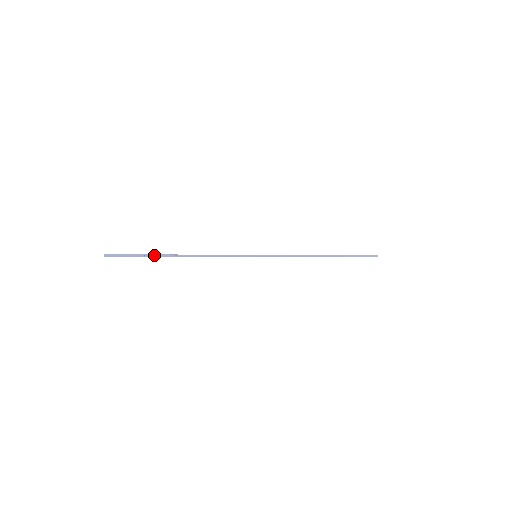
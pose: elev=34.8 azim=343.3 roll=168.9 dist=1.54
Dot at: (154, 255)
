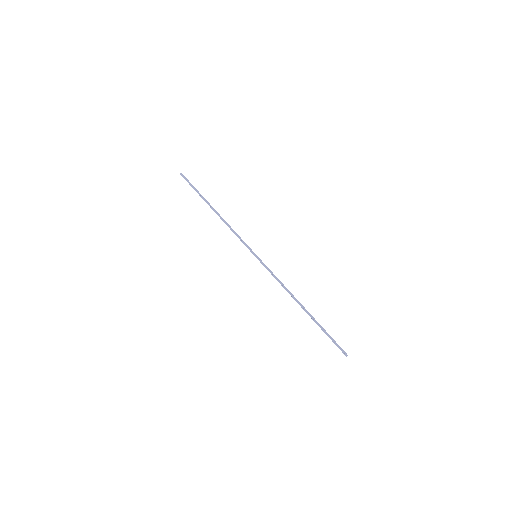
Dot at: (201, 197)
